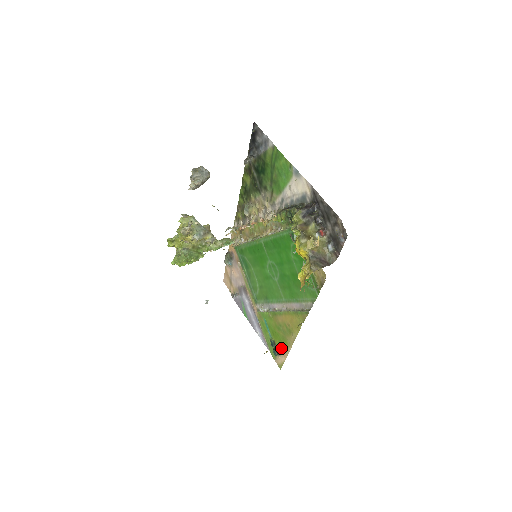
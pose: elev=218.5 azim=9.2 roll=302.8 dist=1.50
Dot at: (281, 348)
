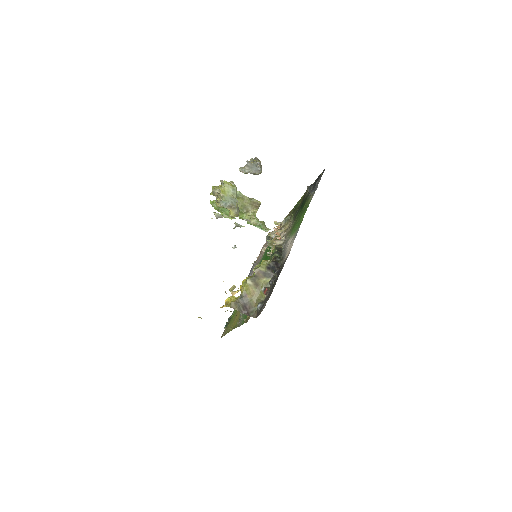
Dot at: occluded
